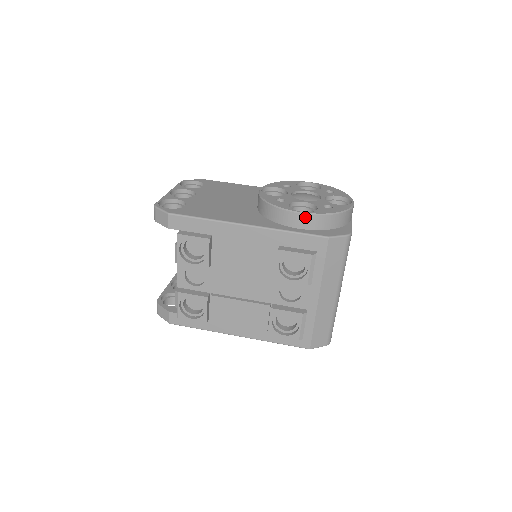
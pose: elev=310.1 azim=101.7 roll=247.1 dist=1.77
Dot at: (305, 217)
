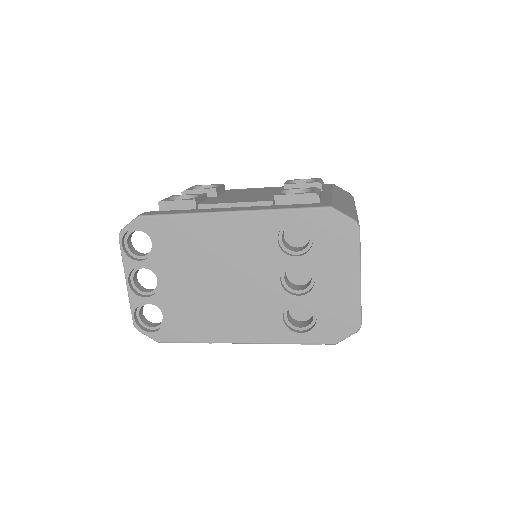
Dot at: occluded
